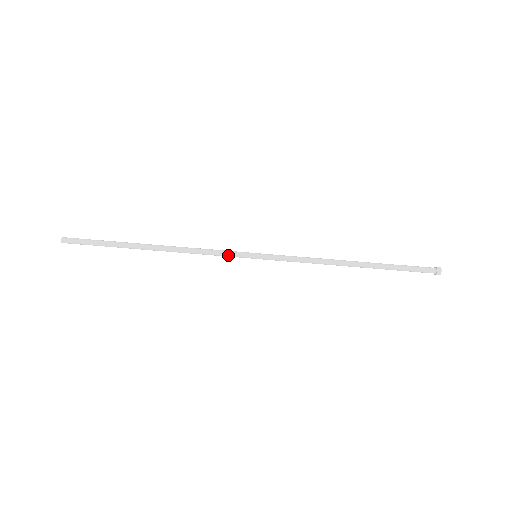
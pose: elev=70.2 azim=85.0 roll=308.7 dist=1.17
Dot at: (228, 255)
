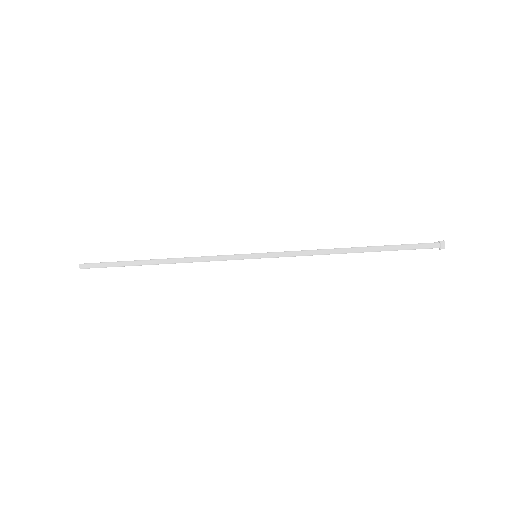
Dot at: (229, 259)
